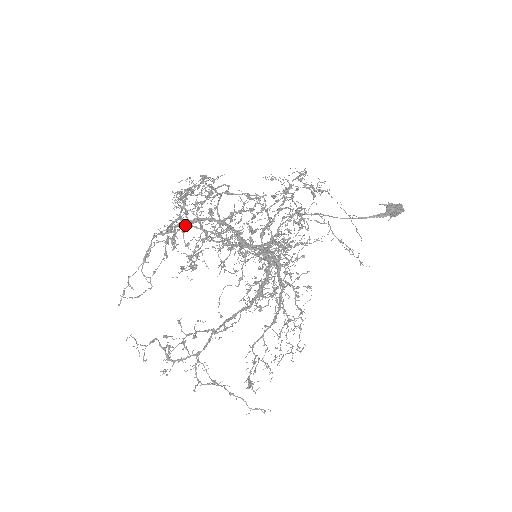
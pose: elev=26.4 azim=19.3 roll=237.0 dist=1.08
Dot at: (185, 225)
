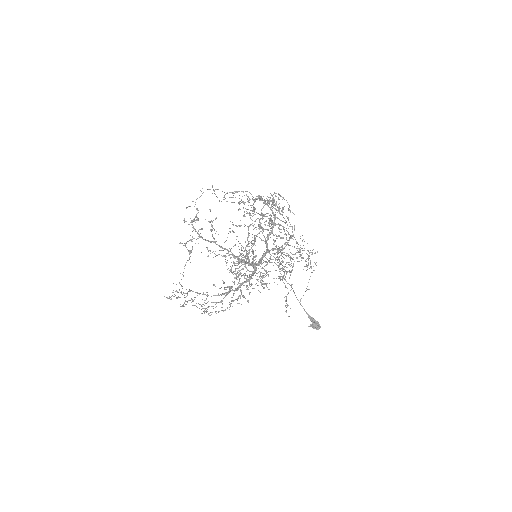
Dot at: (264, 203)
